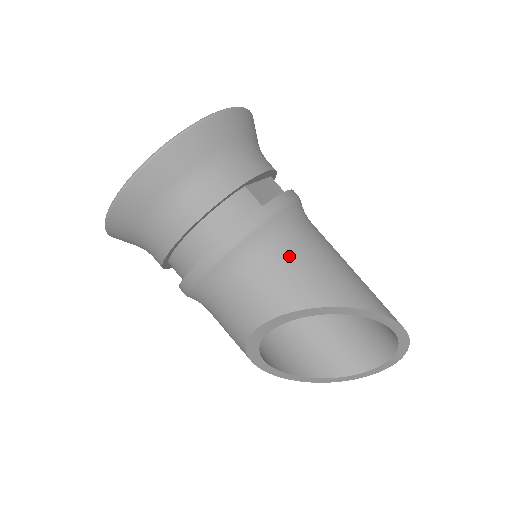
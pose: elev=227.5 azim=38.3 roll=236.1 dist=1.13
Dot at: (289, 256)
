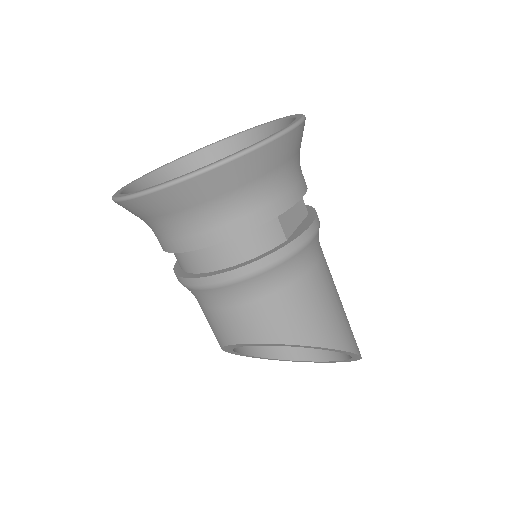
Dot at: (295, 295)
